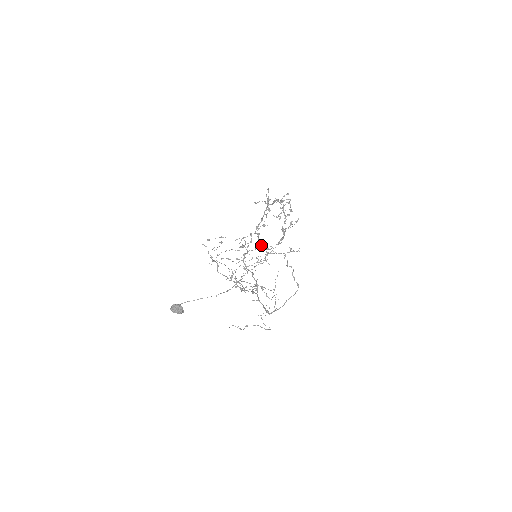
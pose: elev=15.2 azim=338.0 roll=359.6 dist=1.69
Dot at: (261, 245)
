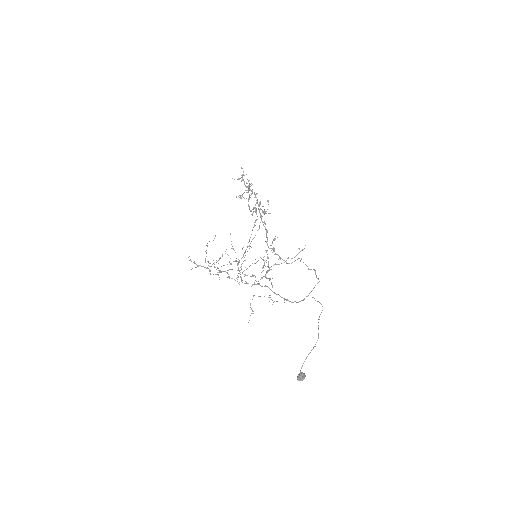
Dot at: (280, 259)
